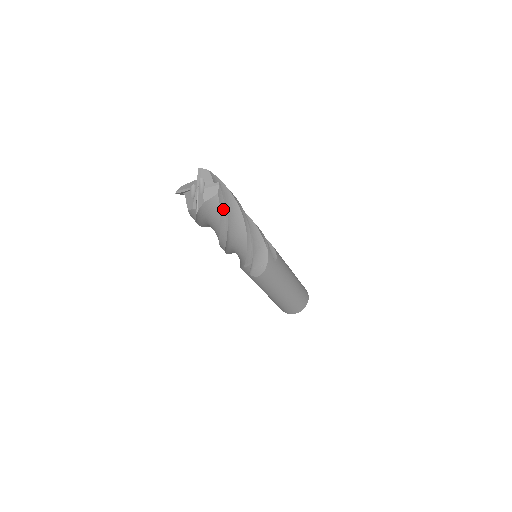
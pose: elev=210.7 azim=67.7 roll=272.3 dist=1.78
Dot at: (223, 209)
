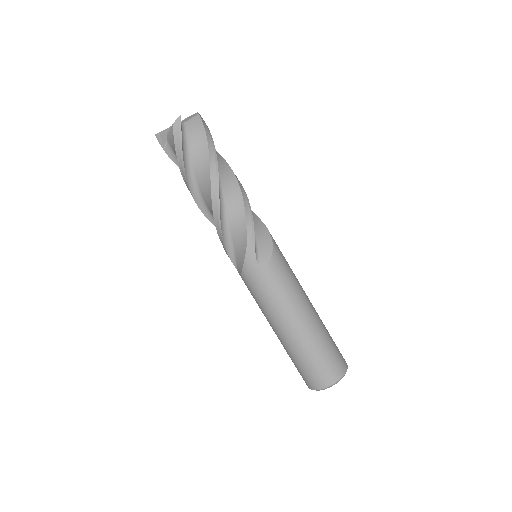
Dot at: (179, 146)
